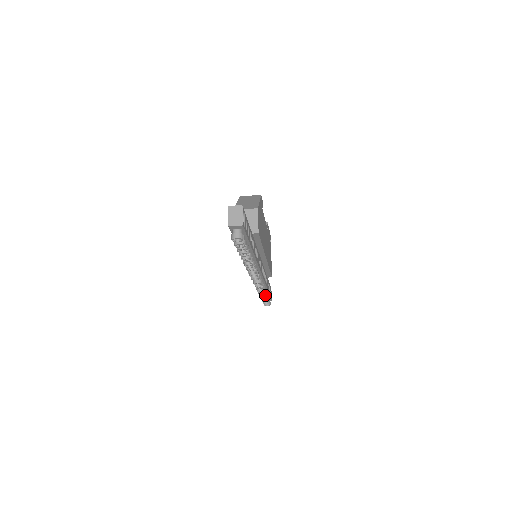
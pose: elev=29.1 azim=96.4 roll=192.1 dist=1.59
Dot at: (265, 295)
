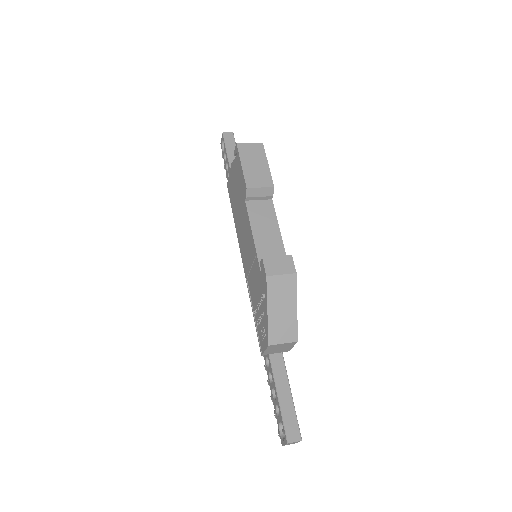
Dot at: occluded
